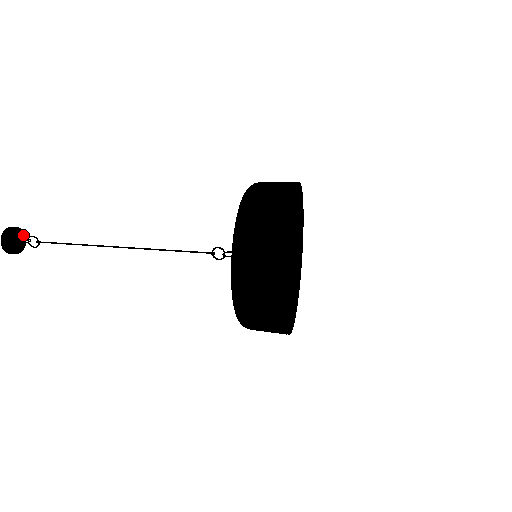
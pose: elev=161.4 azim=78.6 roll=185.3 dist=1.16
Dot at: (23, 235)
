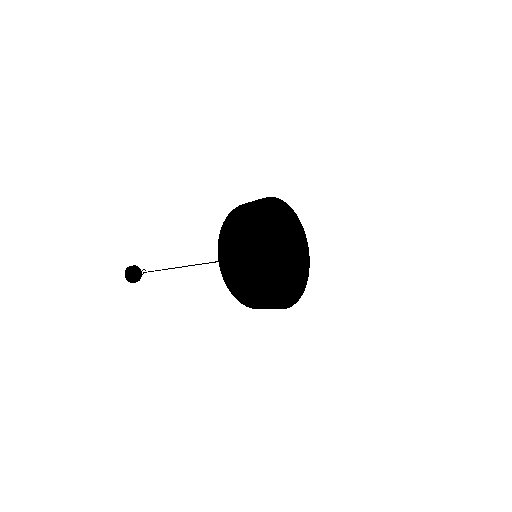
Dot at: (140, 277)
